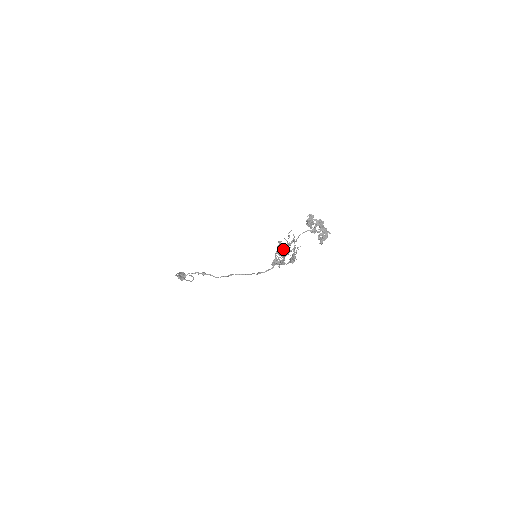
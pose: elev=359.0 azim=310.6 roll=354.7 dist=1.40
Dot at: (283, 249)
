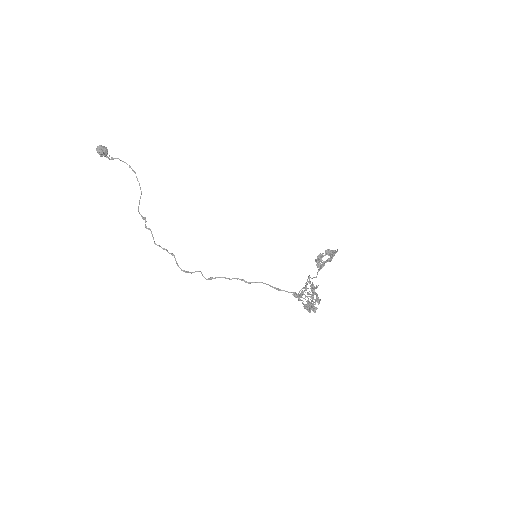
Dot at: occluded
